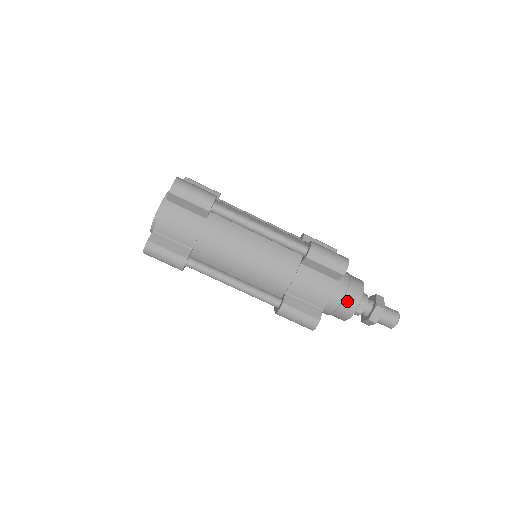
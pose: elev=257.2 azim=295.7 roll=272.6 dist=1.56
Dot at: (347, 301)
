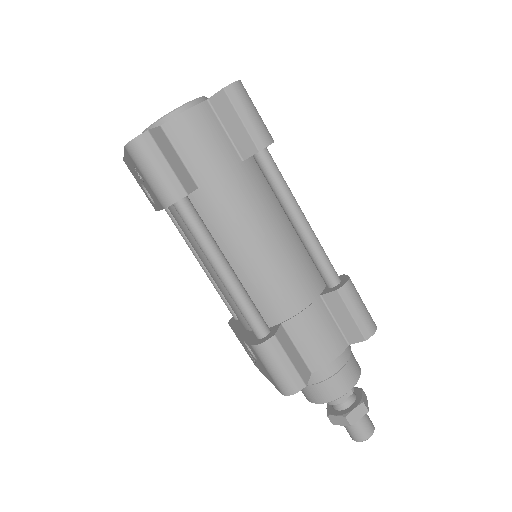
Dot at: (340, 378)
